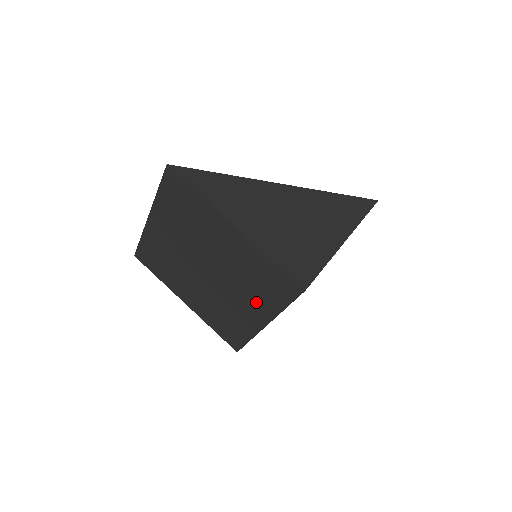
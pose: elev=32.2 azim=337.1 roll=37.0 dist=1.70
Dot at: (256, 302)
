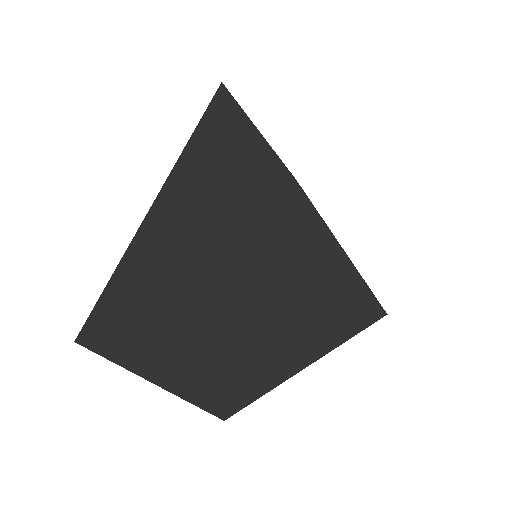
Dot at: (309, 265)
